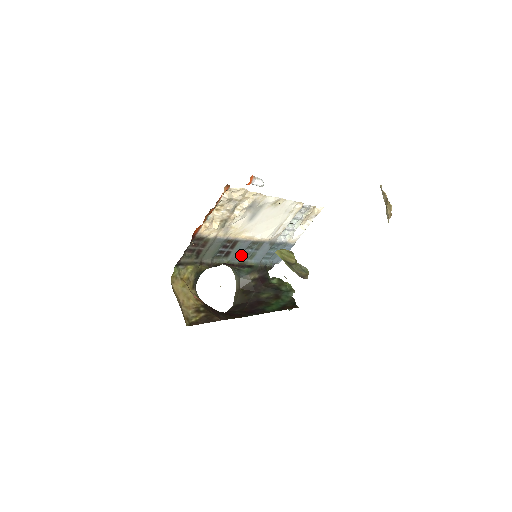
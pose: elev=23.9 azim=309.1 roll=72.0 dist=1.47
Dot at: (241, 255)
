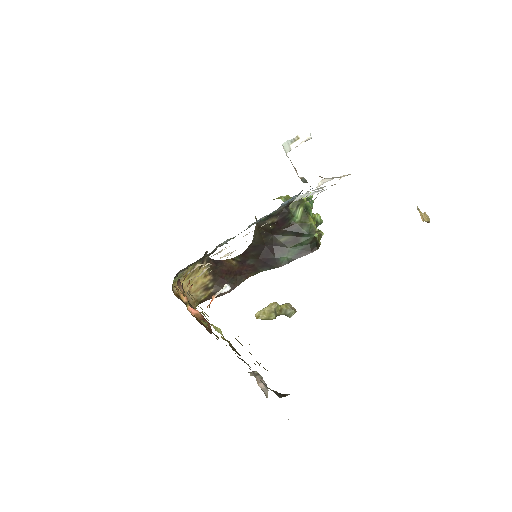
Dot at: occluded
